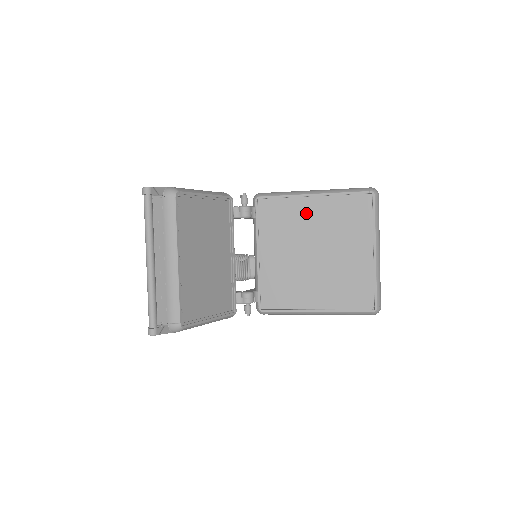
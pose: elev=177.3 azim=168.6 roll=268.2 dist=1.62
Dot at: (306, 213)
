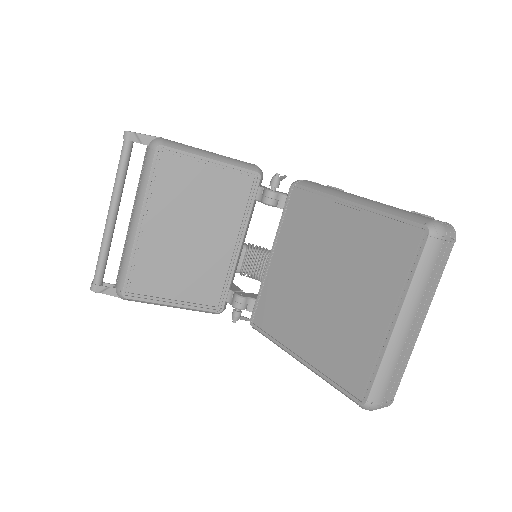
Dot at: (334, 225)
